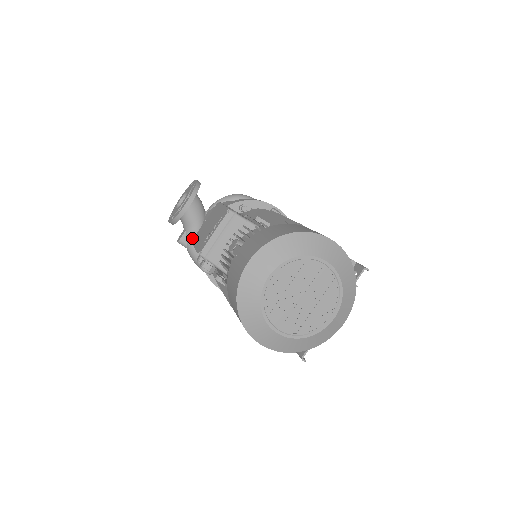
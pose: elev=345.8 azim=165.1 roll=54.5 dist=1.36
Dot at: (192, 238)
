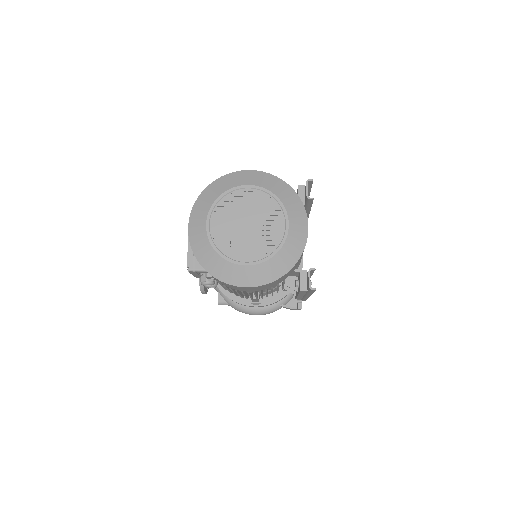
Dot at: occluded
